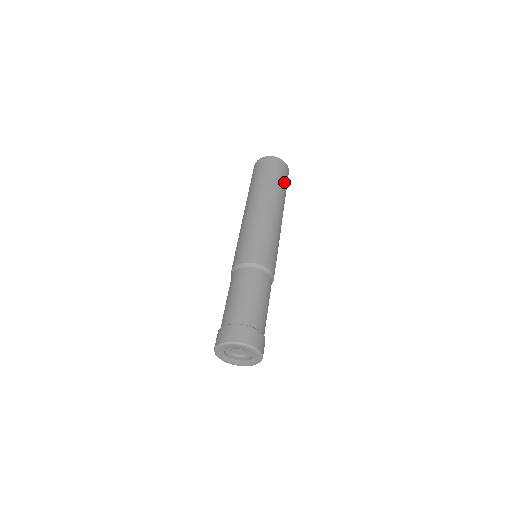
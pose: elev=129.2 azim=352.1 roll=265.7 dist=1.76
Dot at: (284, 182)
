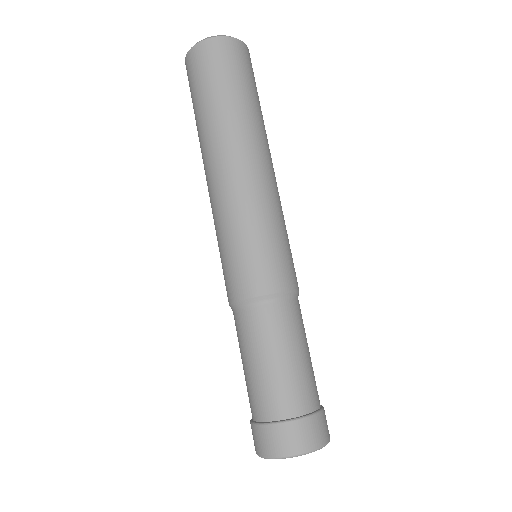
Dot at: occluded
